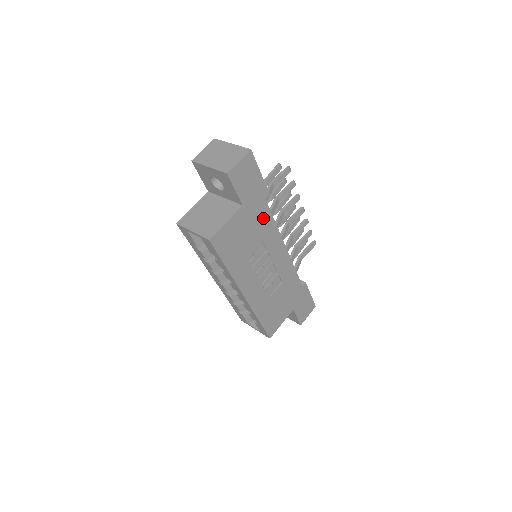
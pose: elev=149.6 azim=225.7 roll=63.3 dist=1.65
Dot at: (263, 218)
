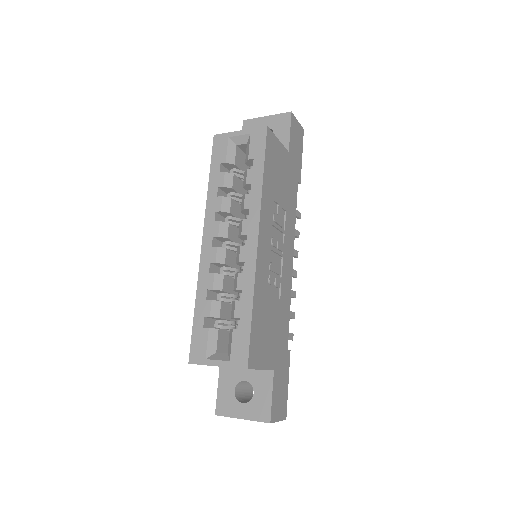
Dot at: (292, 194)
